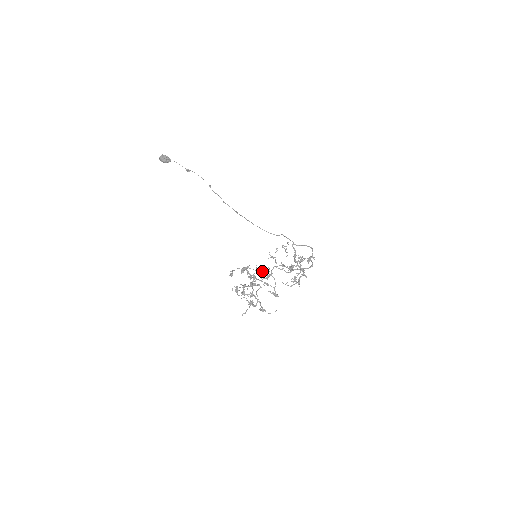
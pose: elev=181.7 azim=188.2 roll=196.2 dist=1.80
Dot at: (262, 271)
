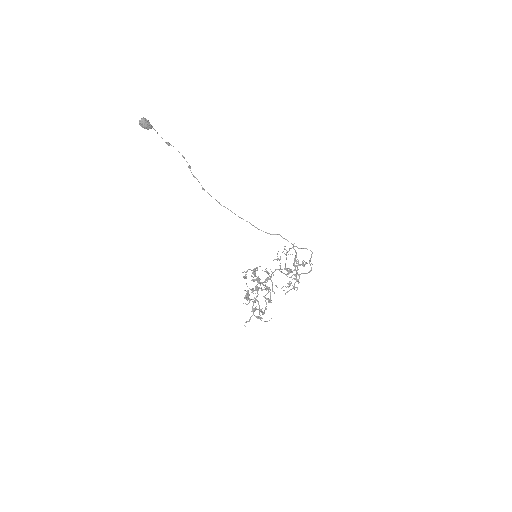
Dot at: occluded
